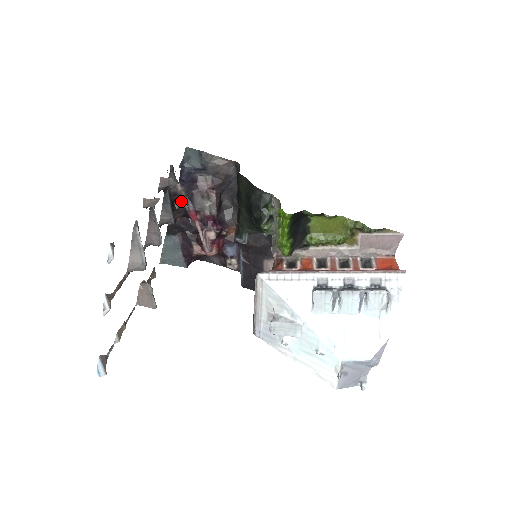
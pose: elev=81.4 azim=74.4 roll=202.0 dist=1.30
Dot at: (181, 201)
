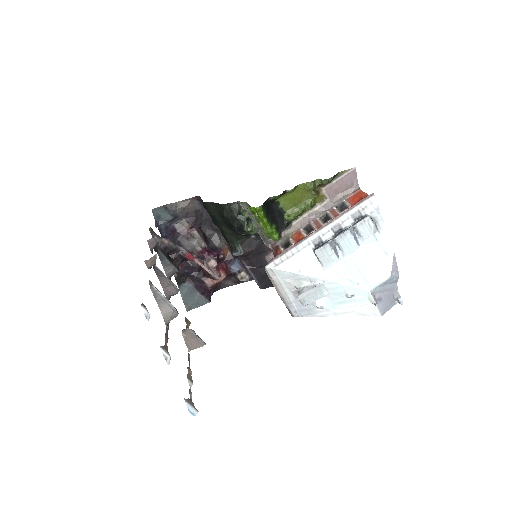
Dot at: (173, 251)
